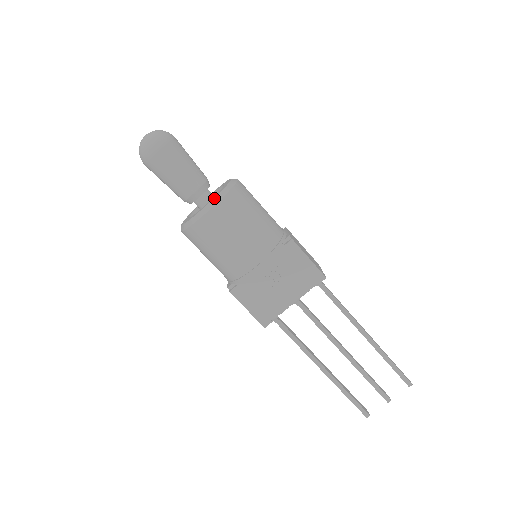
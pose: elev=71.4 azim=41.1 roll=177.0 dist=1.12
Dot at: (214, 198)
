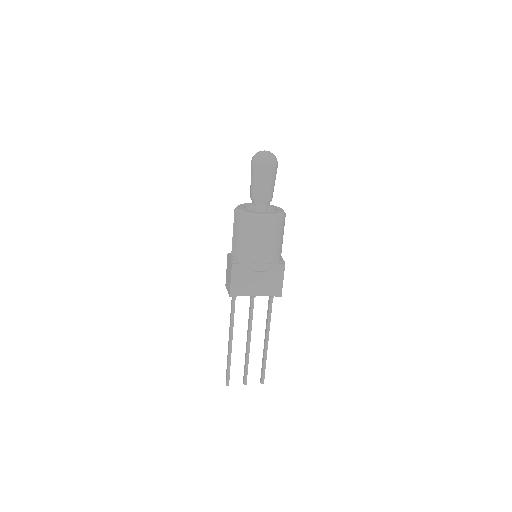
Dot at: (274, 214)
